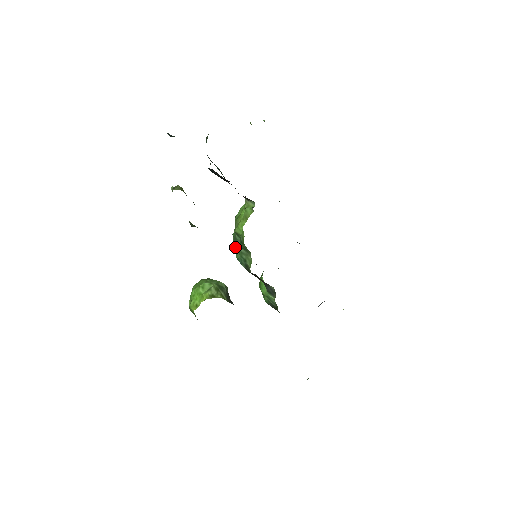
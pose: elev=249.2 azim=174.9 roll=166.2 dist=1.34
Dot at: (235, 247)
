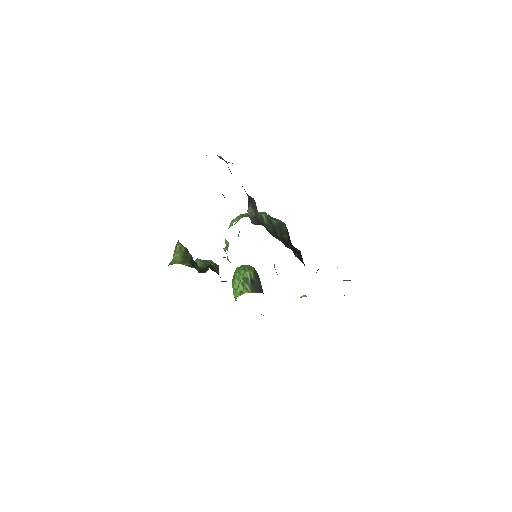
Dot at: occluded
